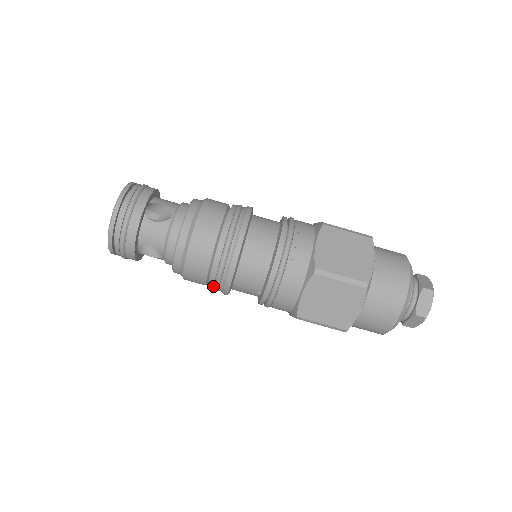
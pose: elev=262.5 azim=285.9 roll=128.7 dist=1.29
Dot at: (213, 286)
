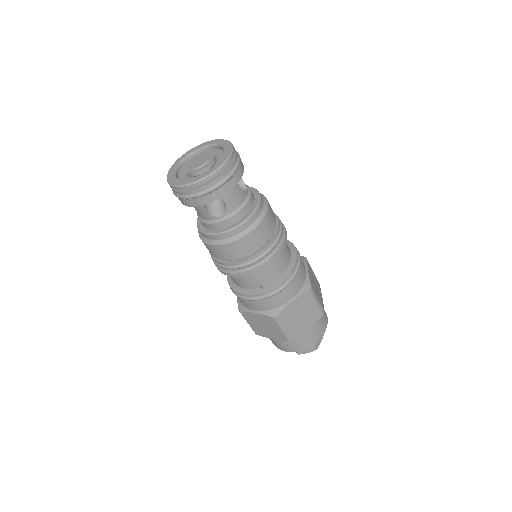
Dot at: (240, 264)
